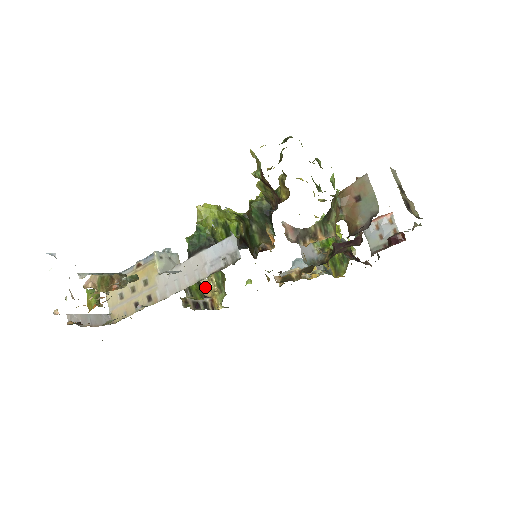
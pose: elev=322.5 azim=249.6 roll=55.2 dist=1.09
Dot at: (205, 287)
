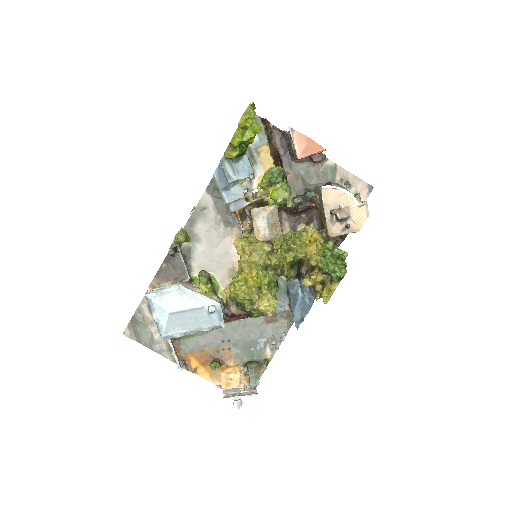
Dot at: occluded
